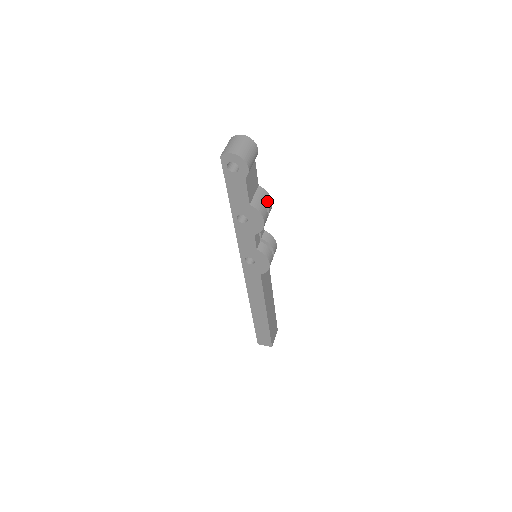
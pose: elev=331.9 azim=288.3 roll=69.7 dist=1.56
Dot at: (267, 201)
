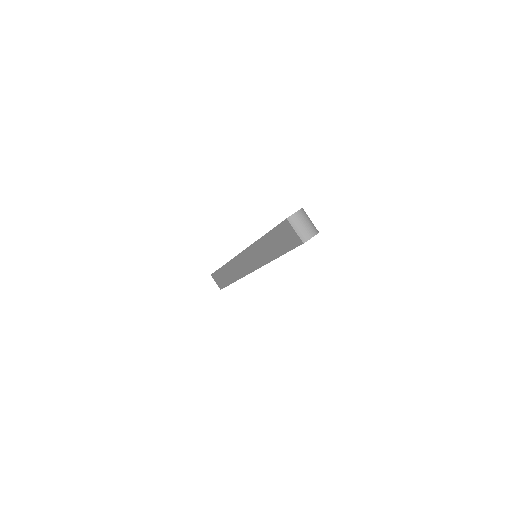
Dot at: occluded
